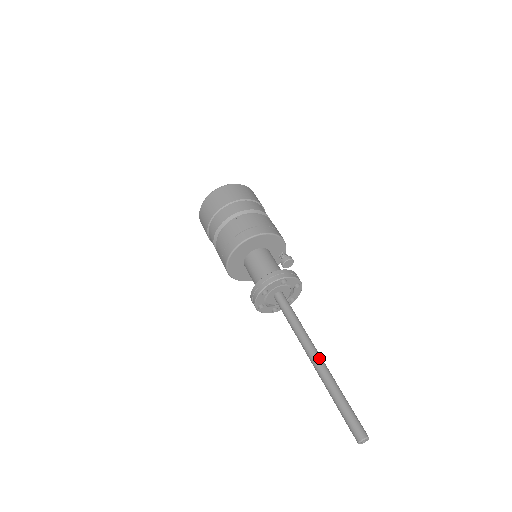
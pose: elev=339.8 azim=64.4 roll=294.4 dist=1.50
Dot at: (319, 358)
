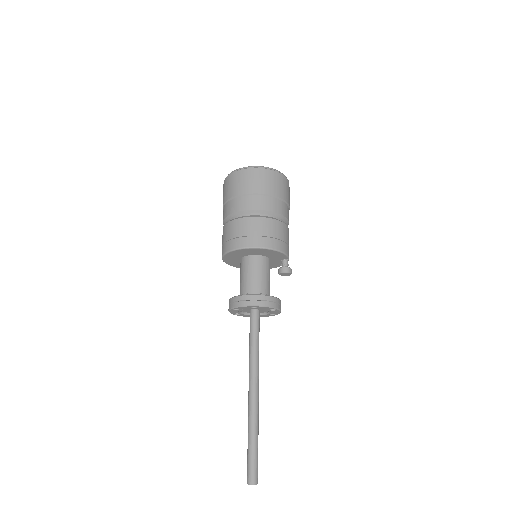
Dot at: (254, 395)
